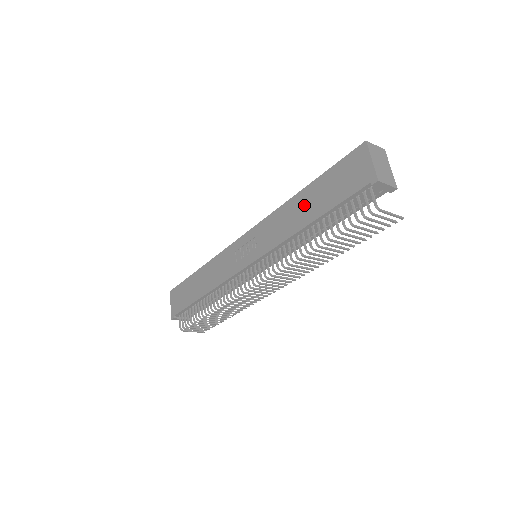
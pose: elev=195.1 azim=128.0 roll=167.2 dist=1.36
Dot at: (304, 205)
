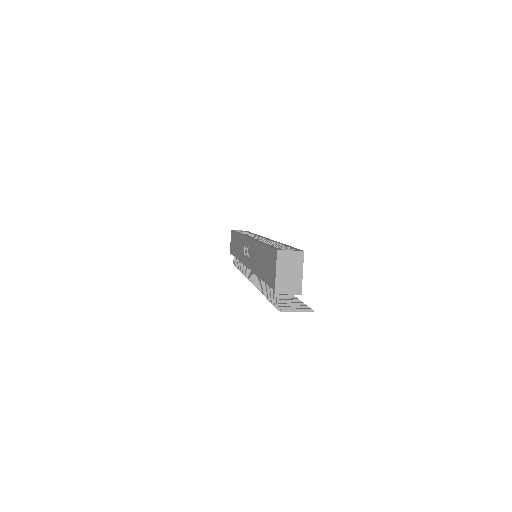
Dot at: (259, 258)
